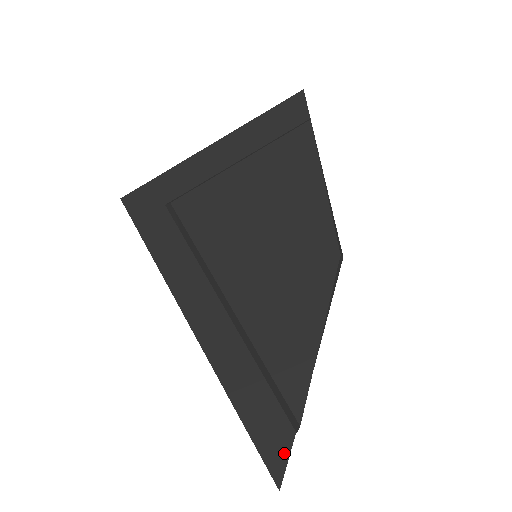
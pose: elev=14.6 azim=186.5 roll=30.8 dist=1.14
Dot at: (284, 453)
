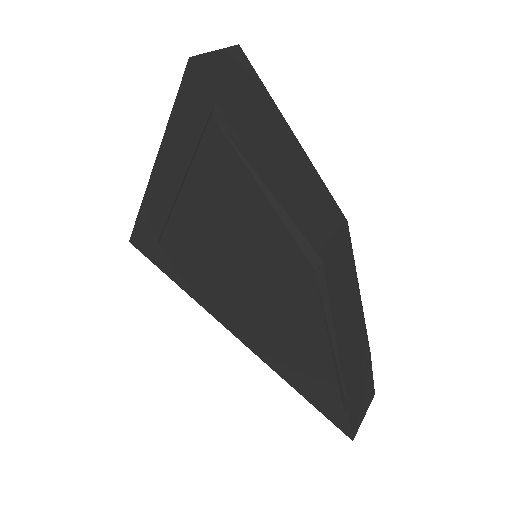
Dot at: (345, 419)
